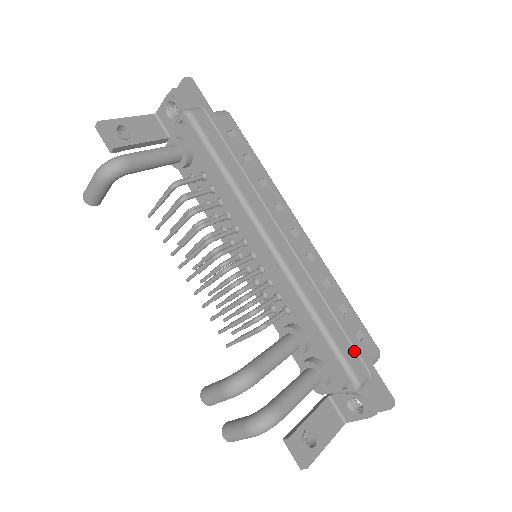
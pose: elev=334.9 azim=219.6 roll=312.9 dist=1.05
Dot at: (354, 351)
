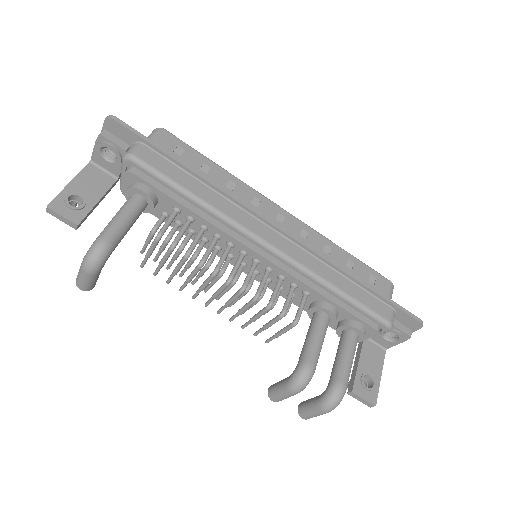
Dot at: (375, 298)
